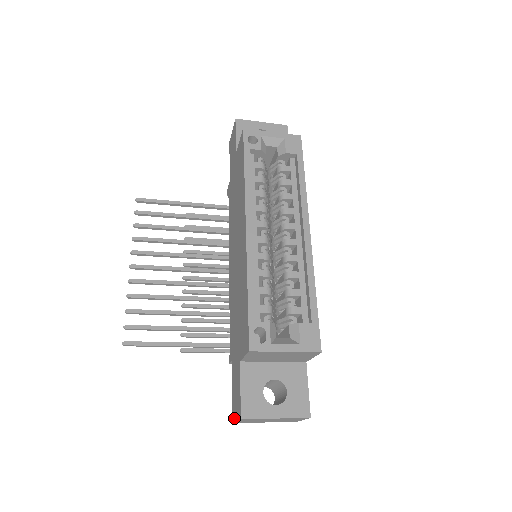
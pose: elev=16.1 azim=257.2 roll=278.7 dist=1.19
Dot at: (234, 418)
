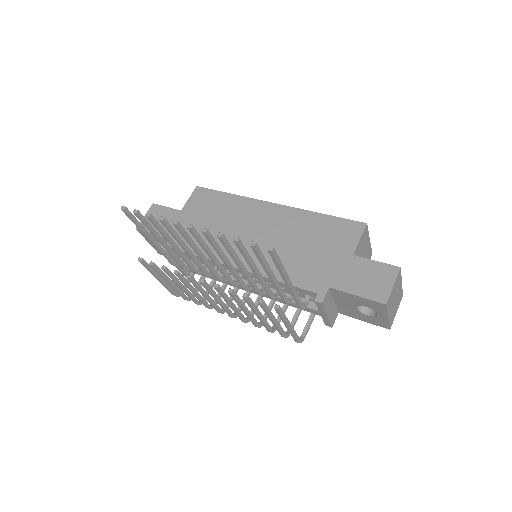
Dot at: (387, 293)
